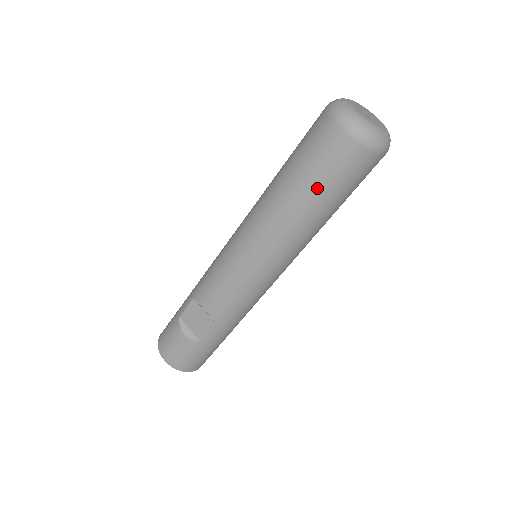
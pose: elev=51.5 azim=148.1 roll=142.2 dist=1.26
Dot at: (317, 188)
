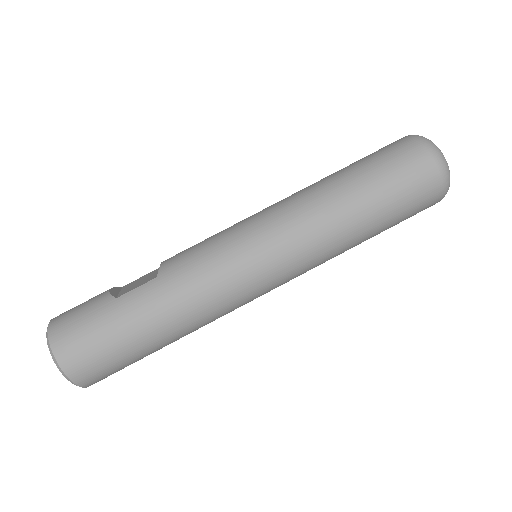
Dot at: (361, 166)
